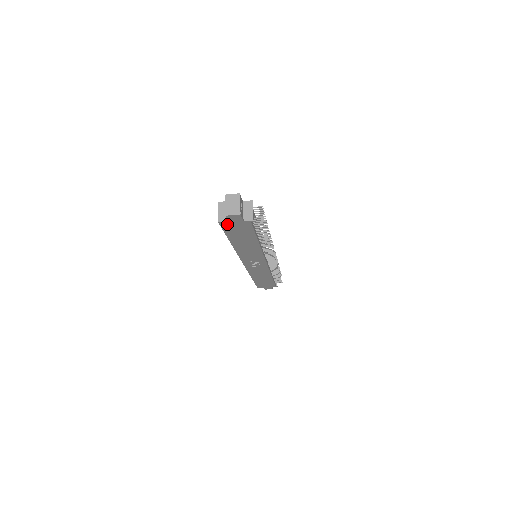
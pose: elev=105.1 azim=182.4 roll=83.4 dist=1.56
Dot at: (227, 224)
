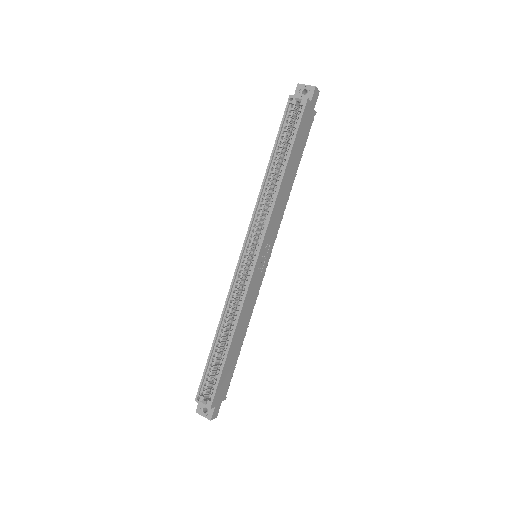
Dot at: (307, 108)
